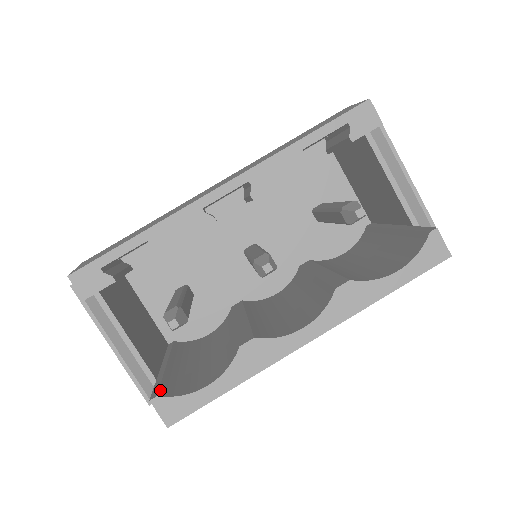
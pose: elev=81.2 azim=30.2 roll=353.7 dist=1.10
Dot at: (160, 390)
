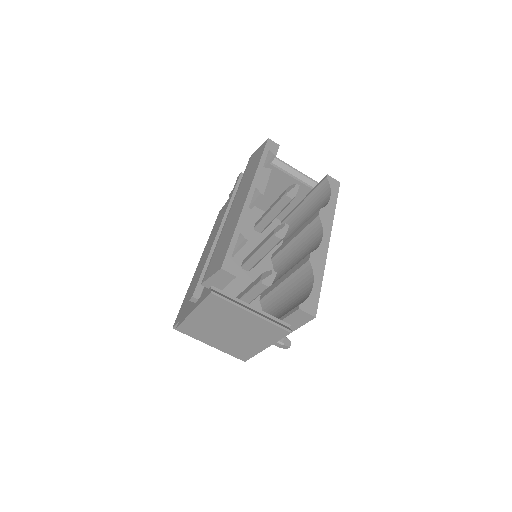
Dot at: (295, 307)
